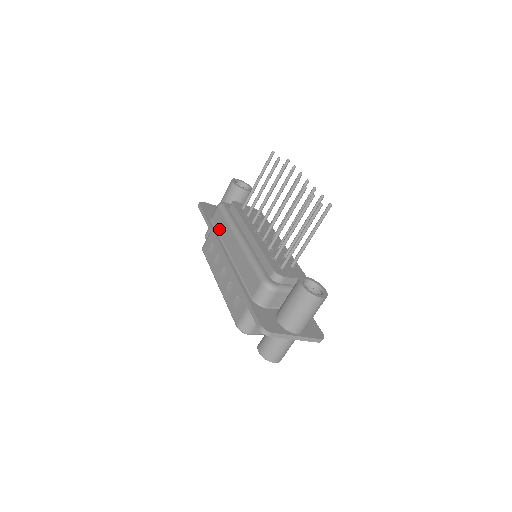
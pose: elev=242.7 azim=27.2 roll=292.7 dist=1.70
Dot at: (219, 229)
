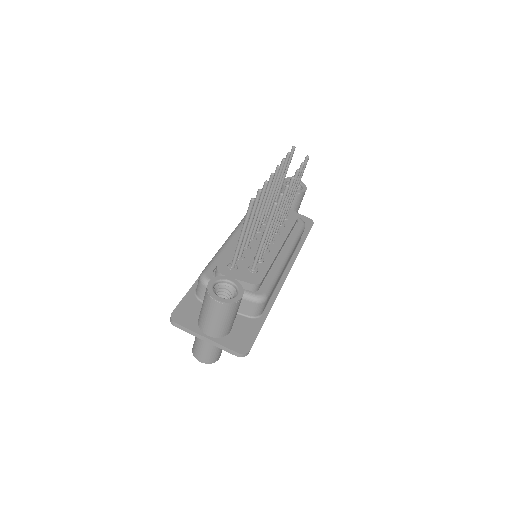
Dot at: occluded
